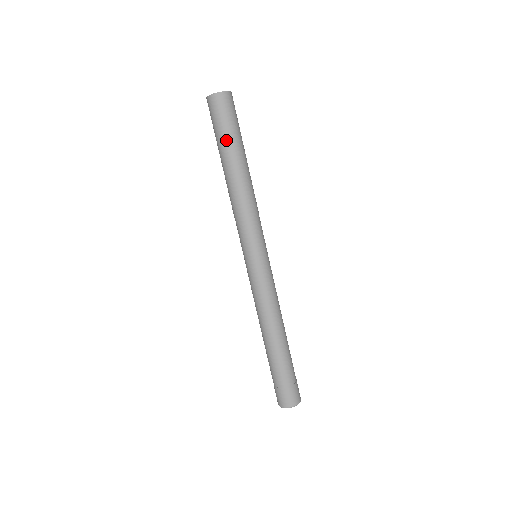
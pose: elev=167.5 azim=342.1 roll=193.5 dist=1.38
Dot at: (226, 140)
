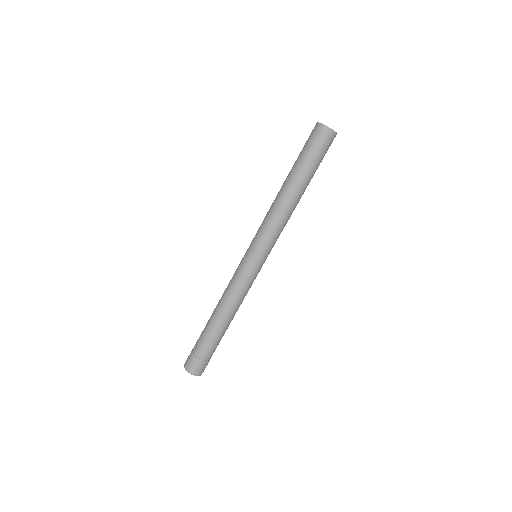
Dot at: (314, 168)
